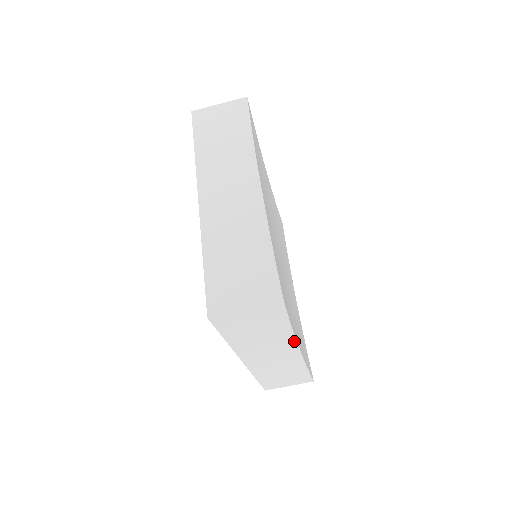
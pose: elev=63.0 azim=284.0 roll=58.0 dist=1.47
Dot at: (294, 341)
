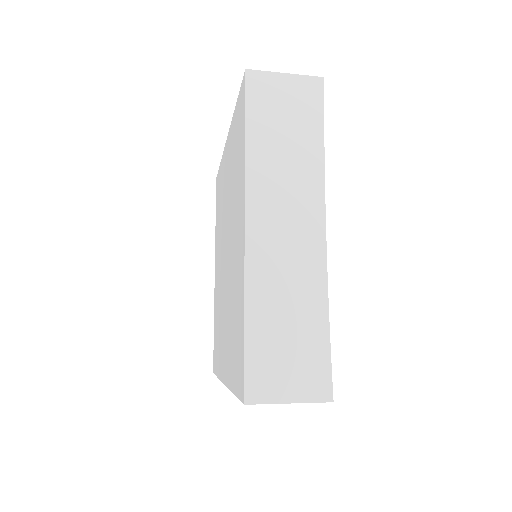
Dot at: occluded
